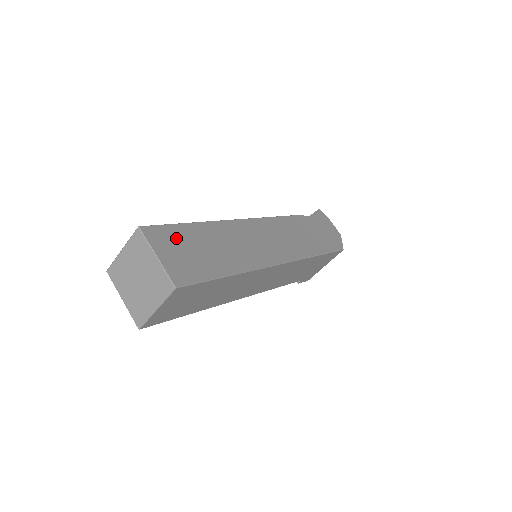
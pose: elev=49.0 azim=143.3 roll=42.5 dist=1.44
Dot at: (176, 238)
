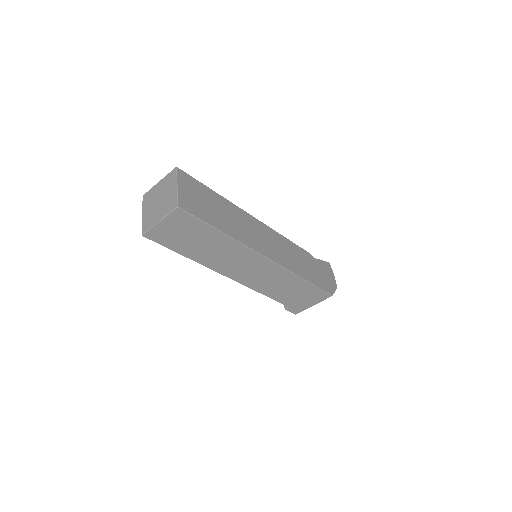
Dot at: (198, 189)
